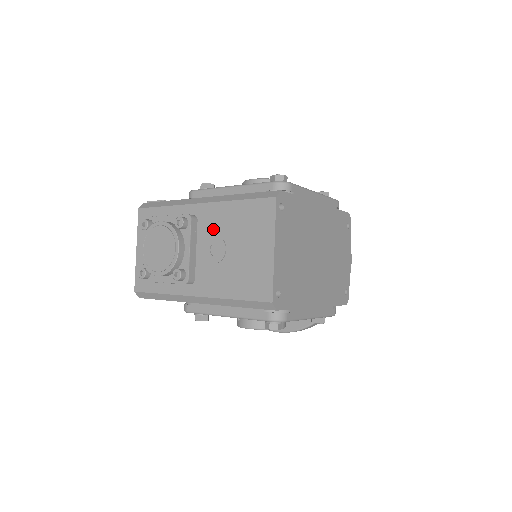
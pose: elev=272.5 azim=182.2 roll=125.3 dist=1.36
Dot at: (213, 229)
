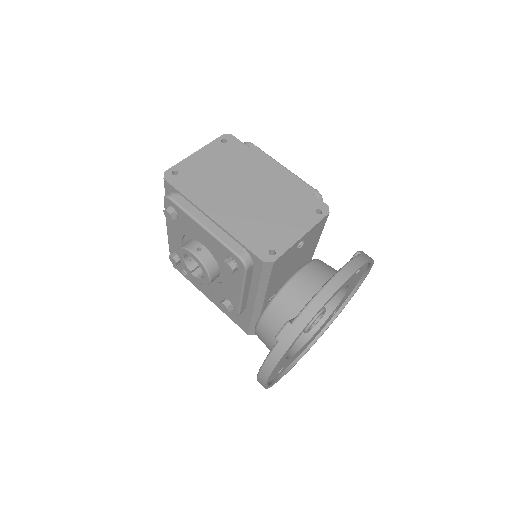
Dot at: occluded
